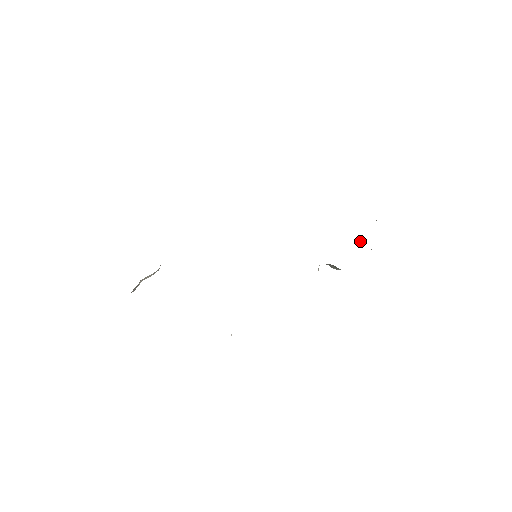
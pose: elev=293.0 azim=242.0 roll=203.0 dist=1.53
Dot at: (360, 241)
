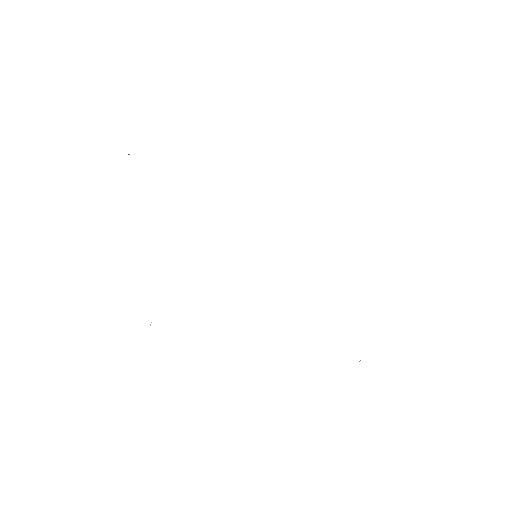
Dot at: occluded
